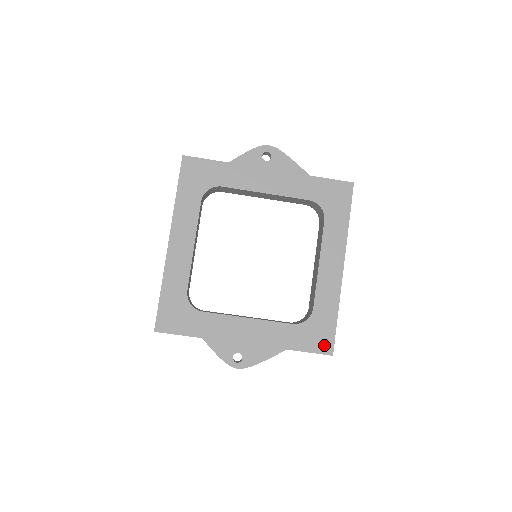
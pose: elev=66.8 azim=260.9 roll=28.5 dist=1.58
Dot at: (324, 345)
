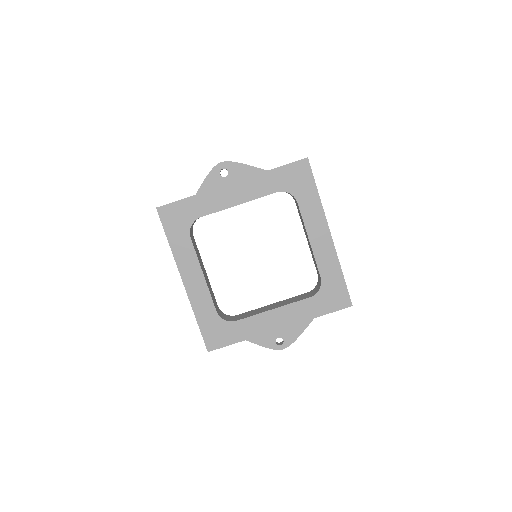
Dot at: (342, 301)
